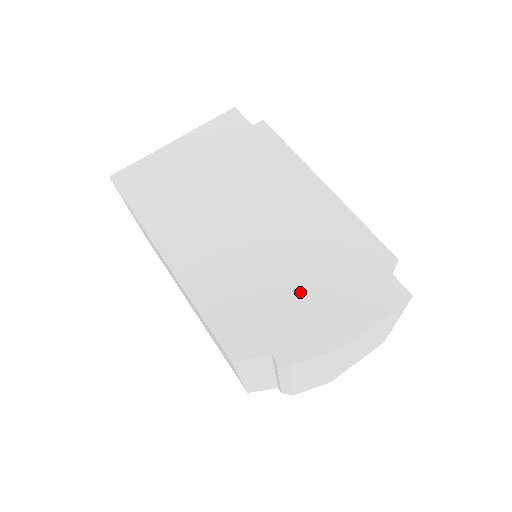
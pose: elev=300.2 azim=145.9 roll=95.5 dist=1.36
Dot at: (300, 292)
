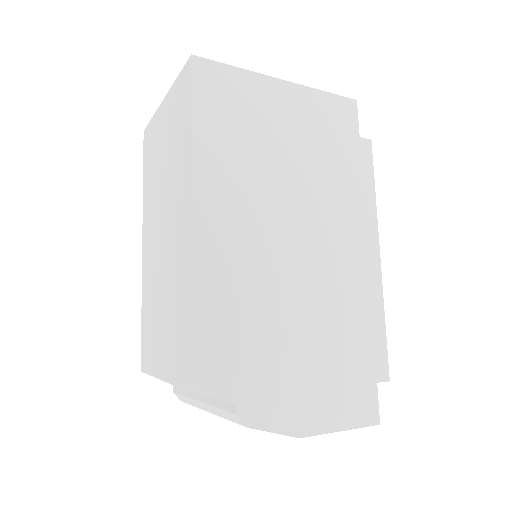
Dot at: (299, 354)
